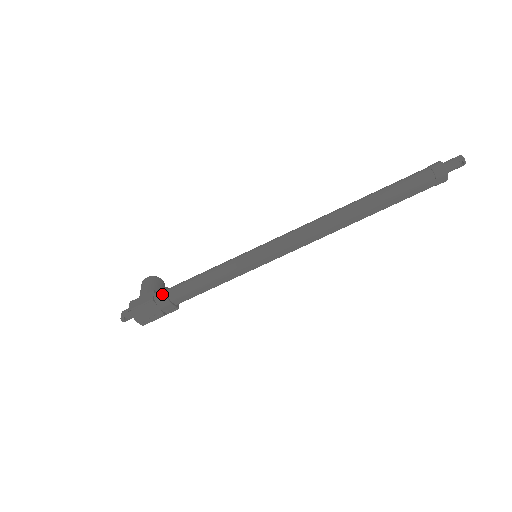
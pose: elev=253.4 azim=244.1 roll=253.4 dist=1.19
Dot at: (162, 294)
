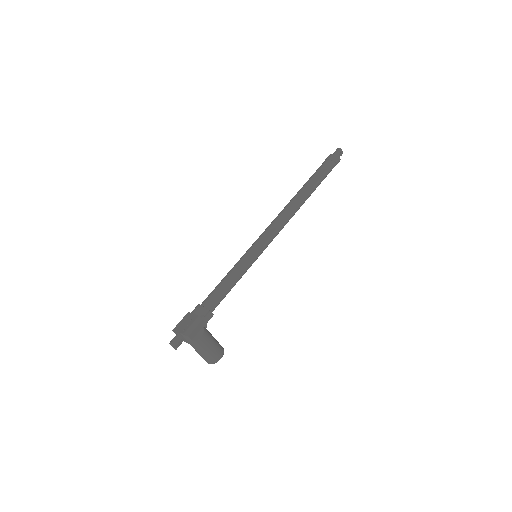
Dot at: occluded
